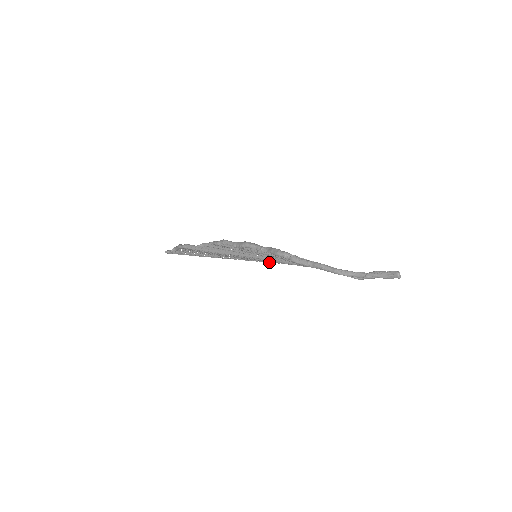
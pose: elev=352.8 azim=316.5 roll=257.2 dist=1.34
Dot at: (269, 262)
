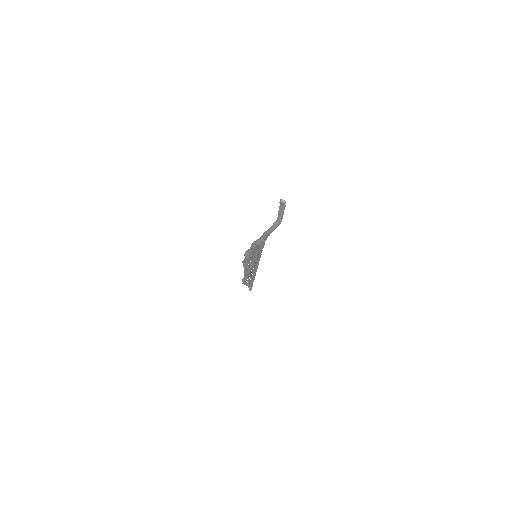
Dot at: (261, 254)
